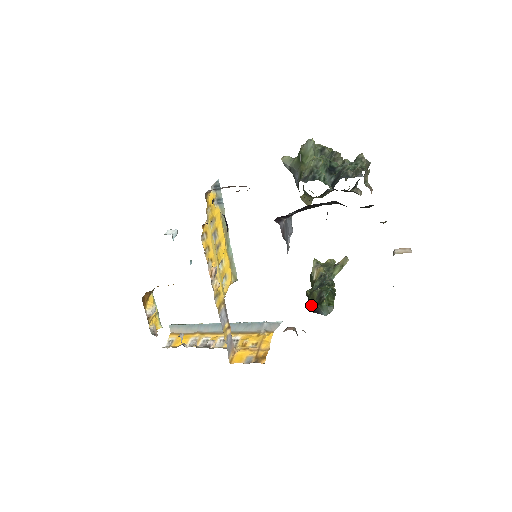
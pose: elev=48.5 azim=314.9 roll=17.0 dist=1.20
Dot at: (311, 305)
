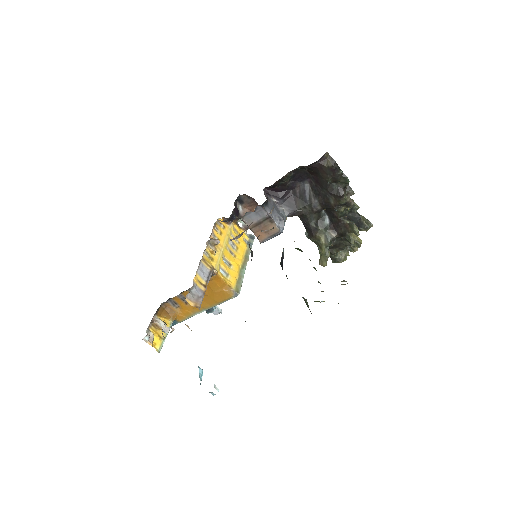
Dot at: (281, 261)
